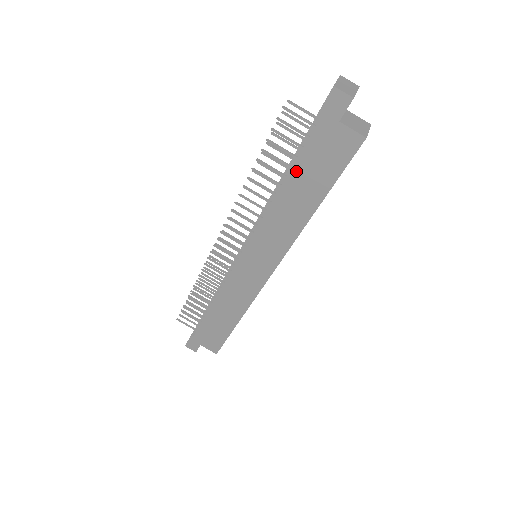
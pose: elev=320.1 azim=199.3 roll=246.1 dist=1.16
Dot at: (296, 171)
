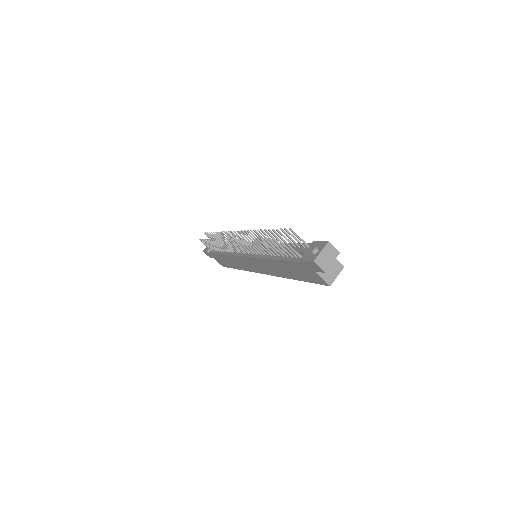
Dot at: (284, 263)
